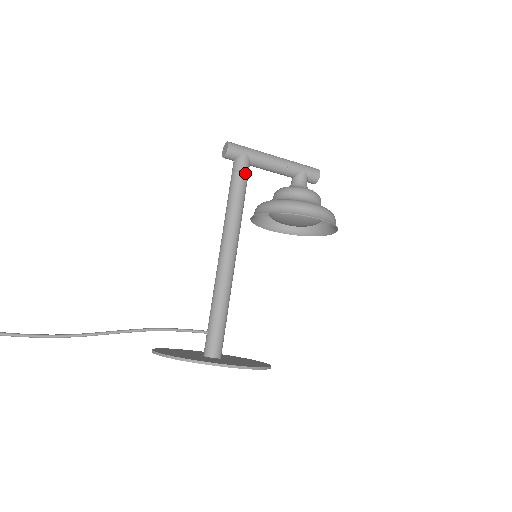
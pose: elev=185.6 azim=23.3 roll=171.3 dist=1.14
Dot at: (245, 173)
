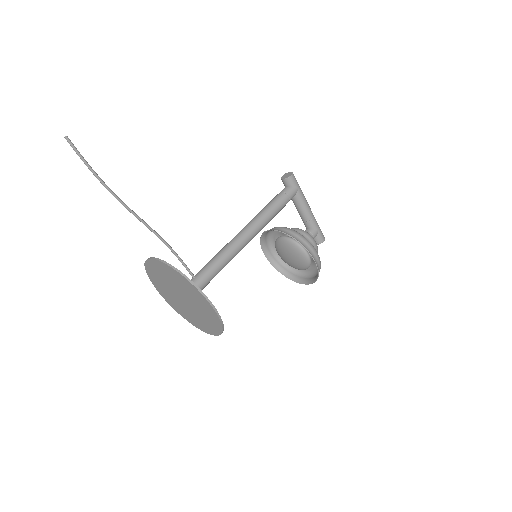
Dot at: (289, 199)
